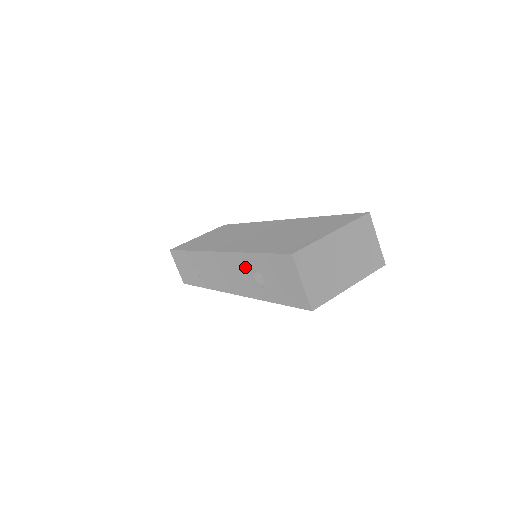
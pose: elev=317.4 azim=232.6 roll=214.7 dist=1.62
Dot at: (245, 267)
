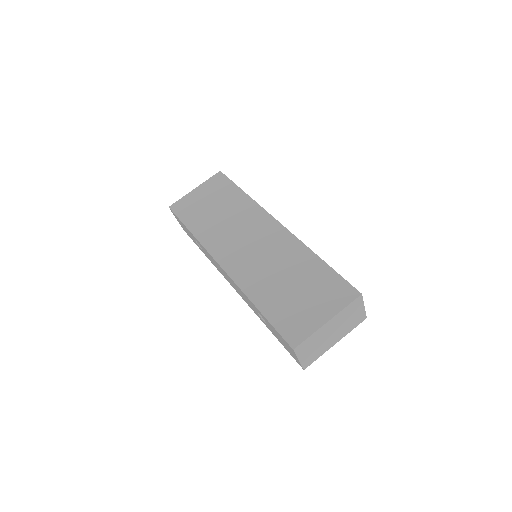
Dot at: occluded
